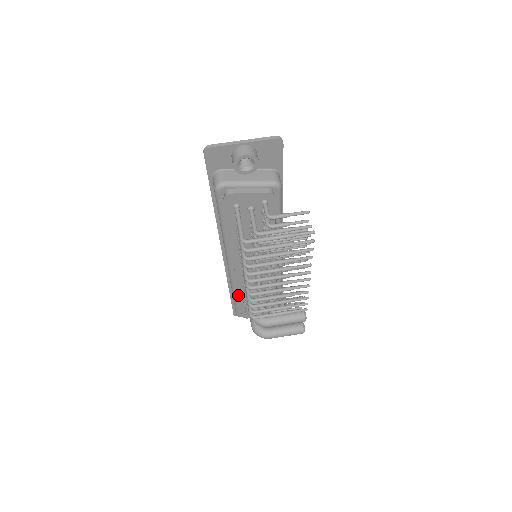
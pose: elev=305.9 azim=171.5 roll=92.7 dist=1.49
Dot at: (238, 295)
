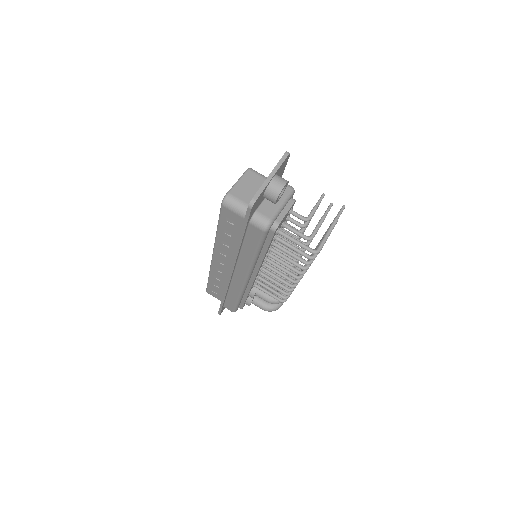
Dot at: (242, 296)
